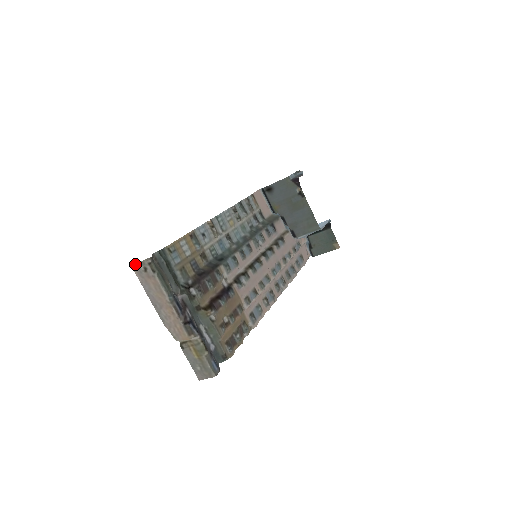
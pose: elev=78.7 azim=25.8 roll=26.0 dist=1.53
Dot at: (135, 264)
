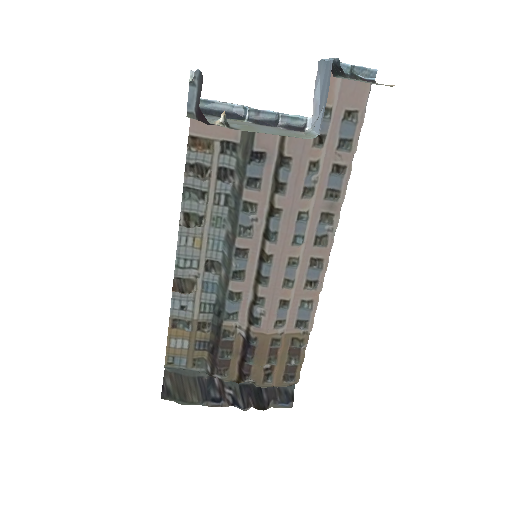
Dot at: occluded
